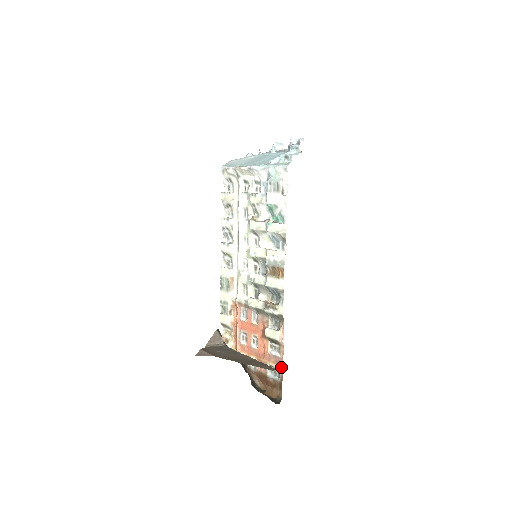
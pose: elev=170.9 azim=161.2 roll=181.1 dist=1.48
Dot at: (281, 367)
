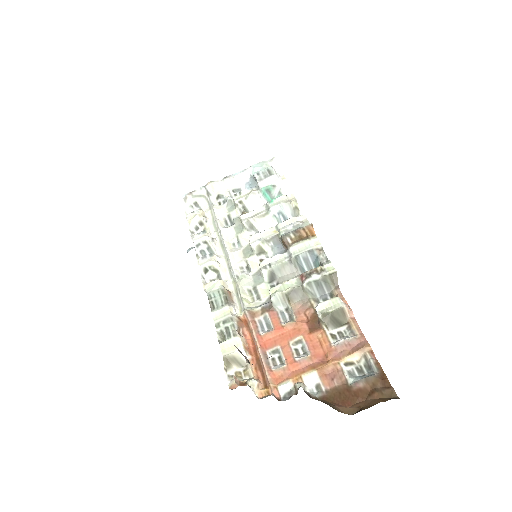
Dot at: (368, 349)
